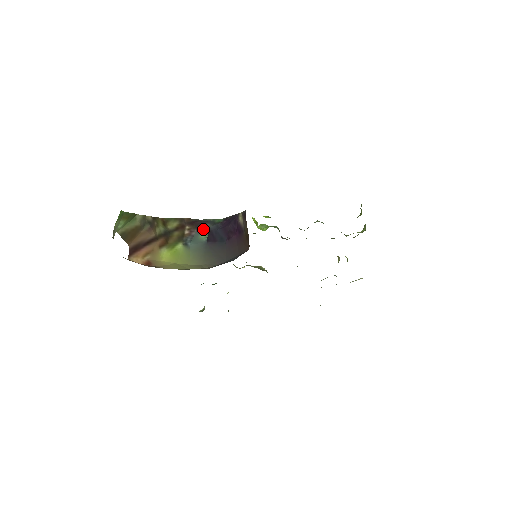
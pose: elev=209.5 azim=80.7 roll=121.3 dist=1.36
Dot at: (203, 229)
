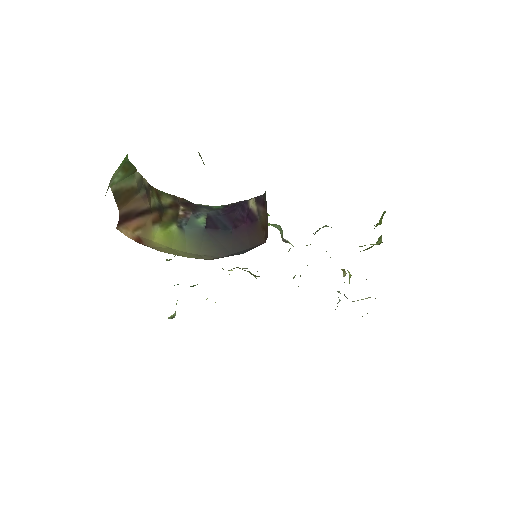
Dot at: (200, 213)
